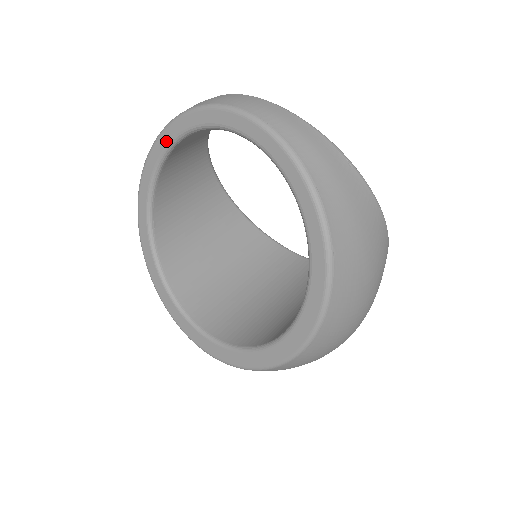
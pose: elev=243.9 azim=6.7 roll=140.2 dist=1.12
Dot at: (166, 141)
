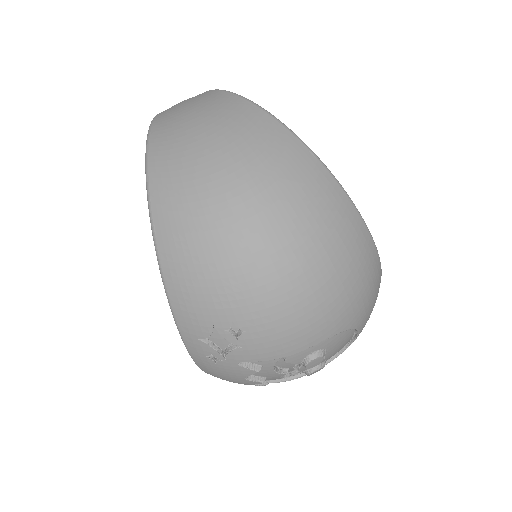
Dot at: occluded
